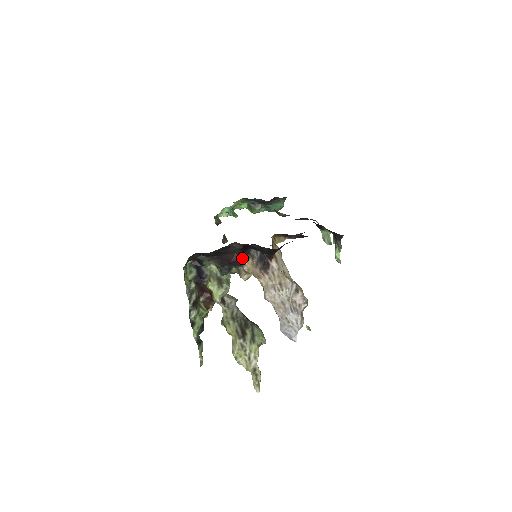
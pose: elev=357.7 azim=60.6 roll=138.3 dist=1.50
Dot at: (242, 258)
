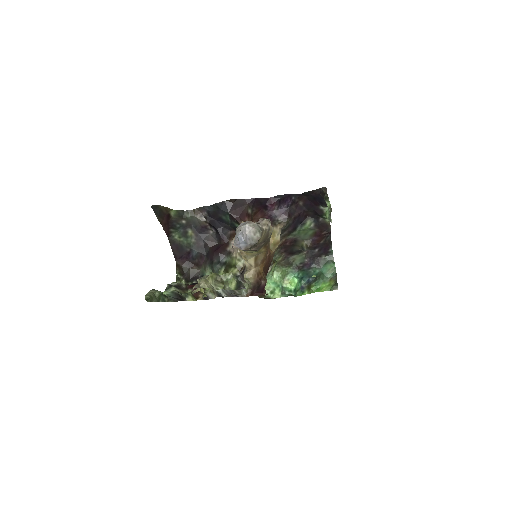
Dot at: (224, 244)
